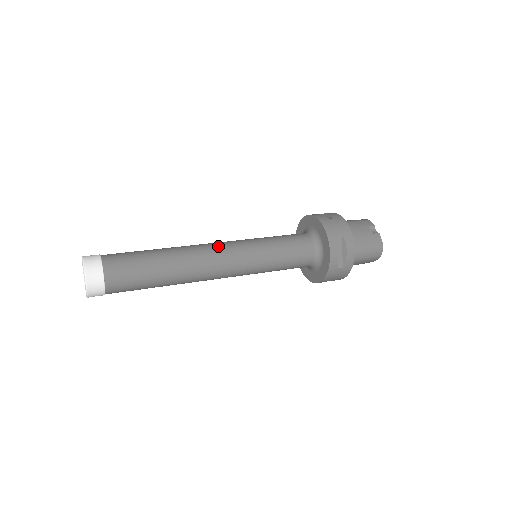
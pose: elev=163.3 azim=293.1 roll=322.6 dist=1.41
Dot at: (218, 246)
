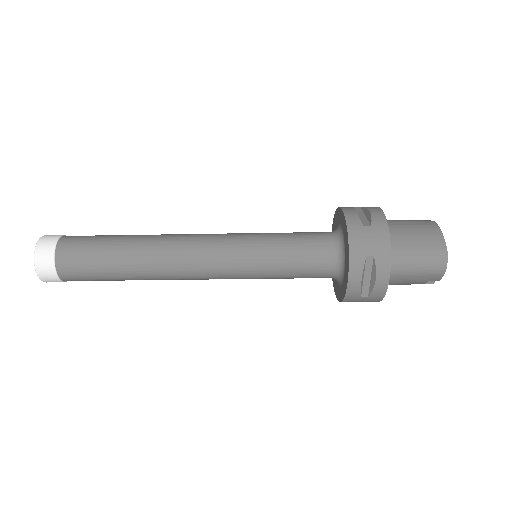
Dot at: (200, 277)
